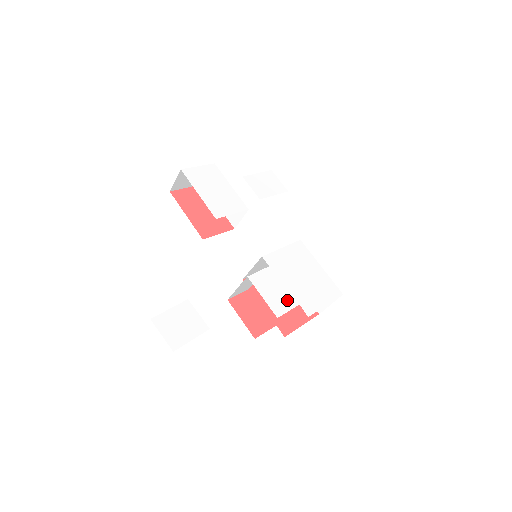
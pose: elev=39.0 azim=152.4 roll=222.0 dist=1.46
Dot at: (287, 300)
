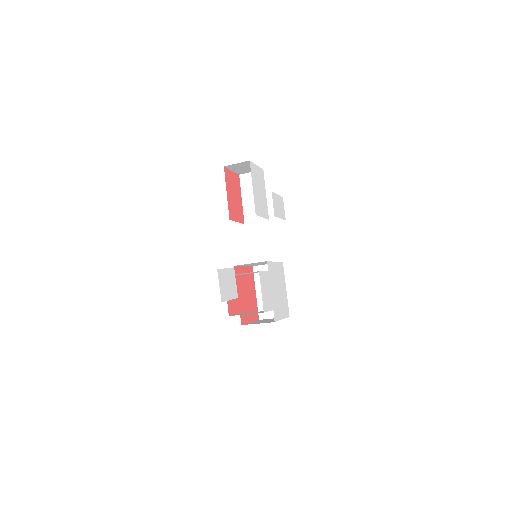
Dot at: (270, 303)
